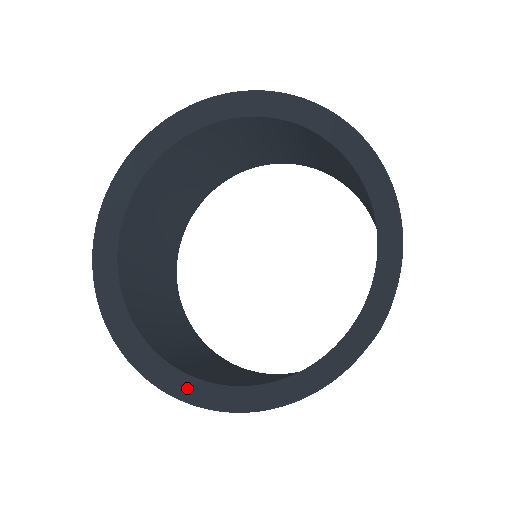
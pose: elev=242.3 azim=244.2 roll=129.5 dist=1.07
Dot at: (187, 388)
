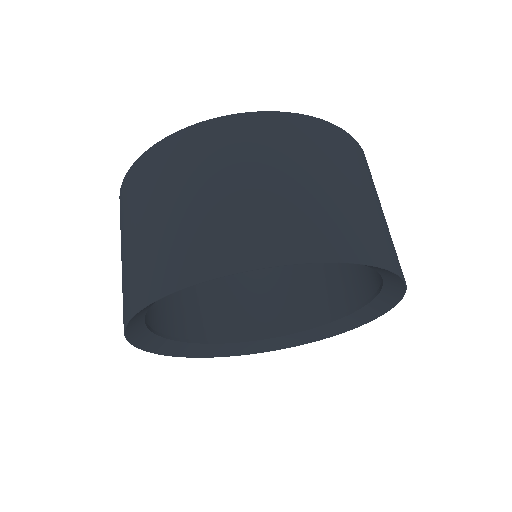
Dot at: (316, 335)
